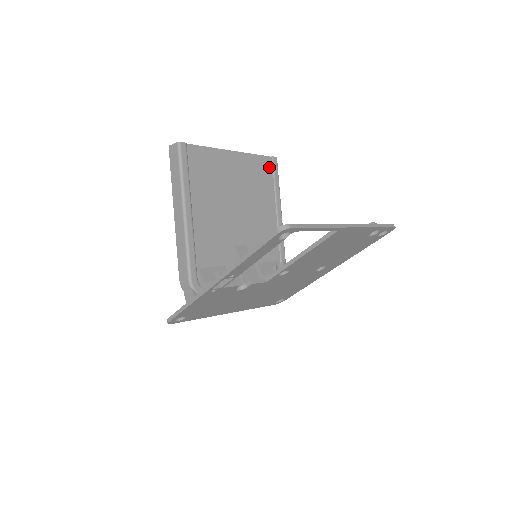
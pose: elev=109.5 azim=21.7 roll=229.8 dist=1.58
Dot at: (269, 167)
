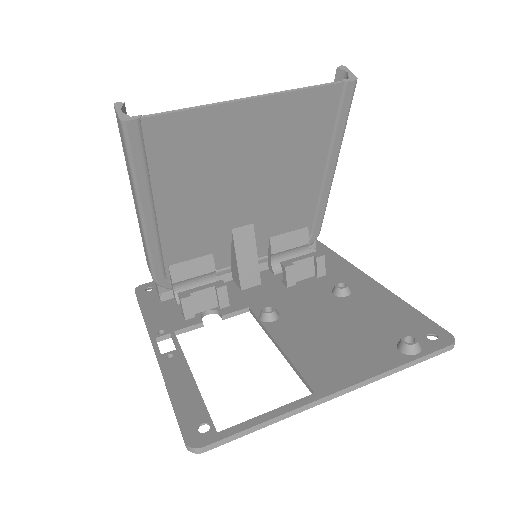
Dot at: (332, 102)
